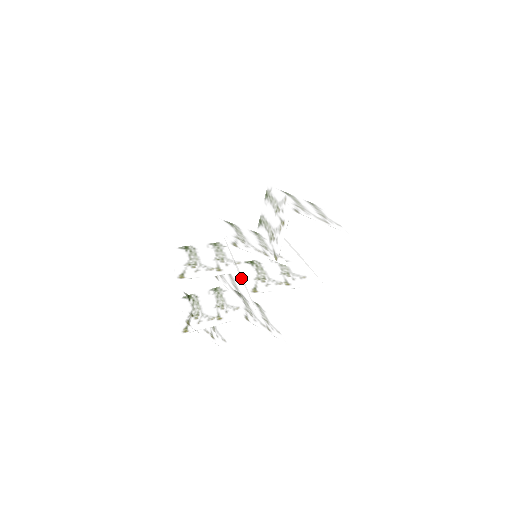
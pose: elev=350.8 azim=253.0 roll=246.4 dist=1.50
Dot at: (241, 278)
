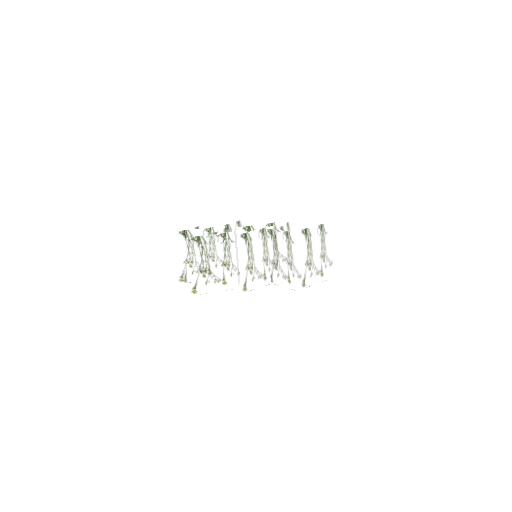
Dot at: occluded
